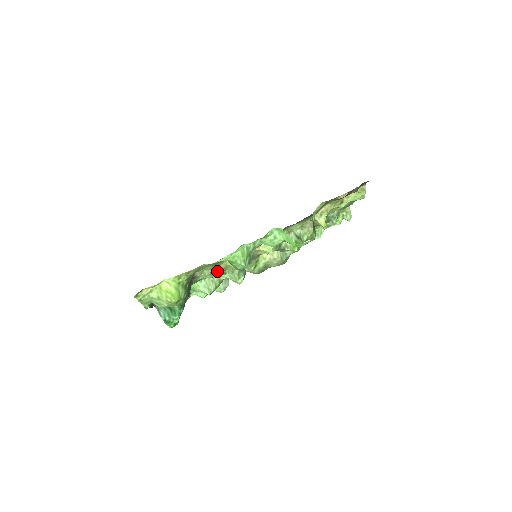
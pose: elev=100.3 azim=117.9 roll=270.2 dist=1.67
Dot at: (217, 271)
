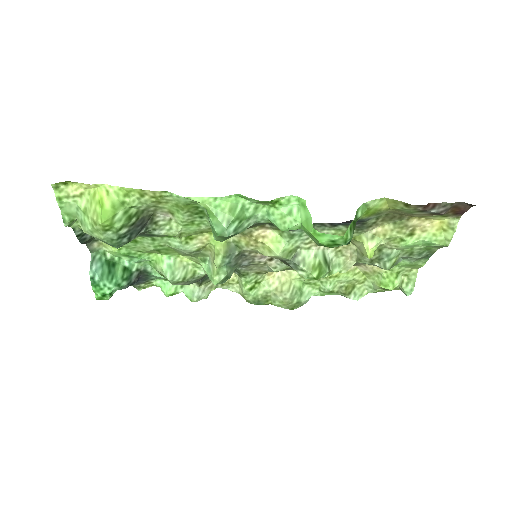
Dot at: (193, 243)
